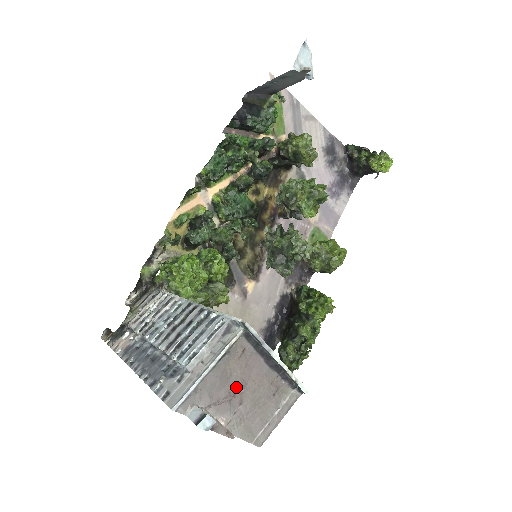
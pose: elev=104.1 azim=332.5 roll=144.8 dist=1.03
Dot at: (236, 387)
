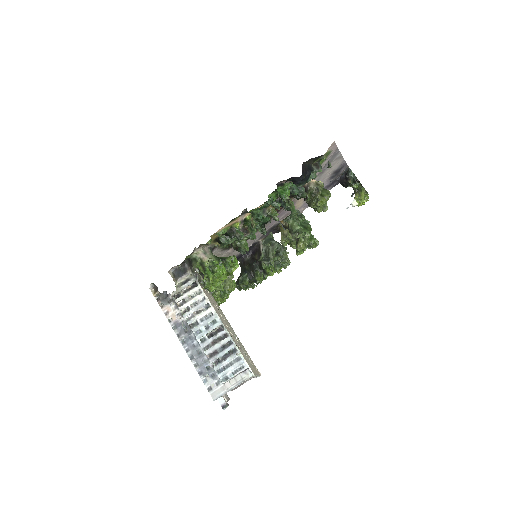
Dot at: occluded
